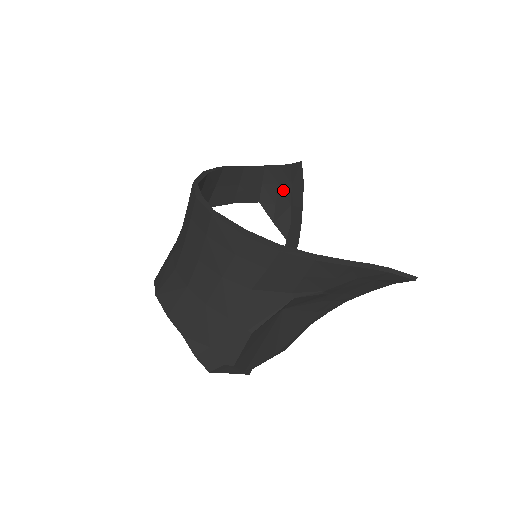
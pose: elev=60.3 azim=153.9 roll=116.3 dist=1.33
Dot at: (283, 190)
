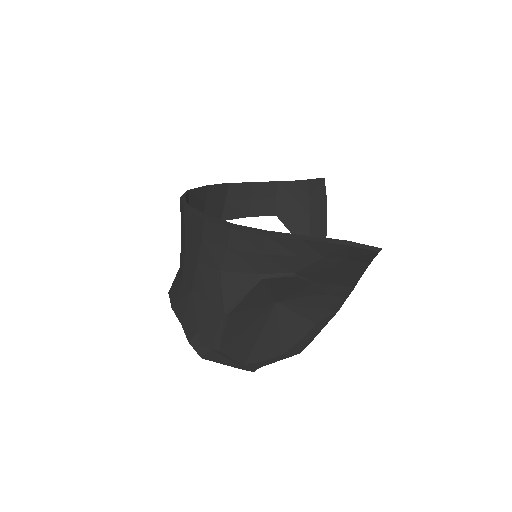
Dot at: (300, 203)
